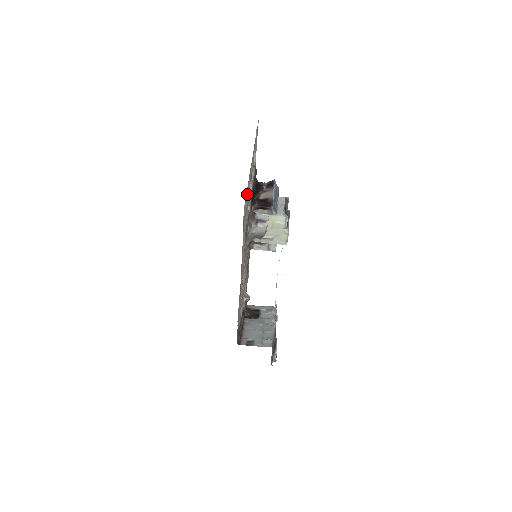
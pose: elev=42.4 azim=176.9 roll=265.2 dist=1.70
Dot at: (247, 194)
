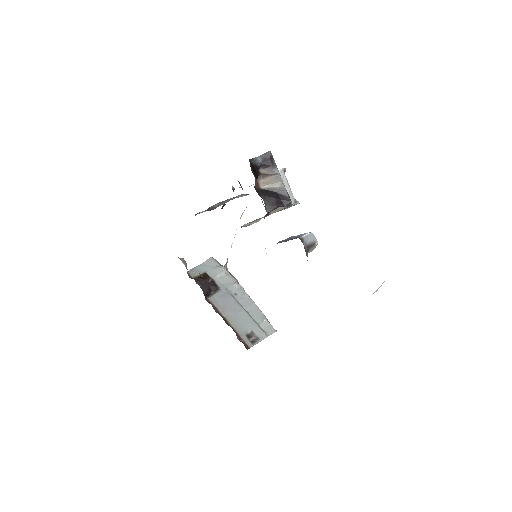
Dot at: occluded
